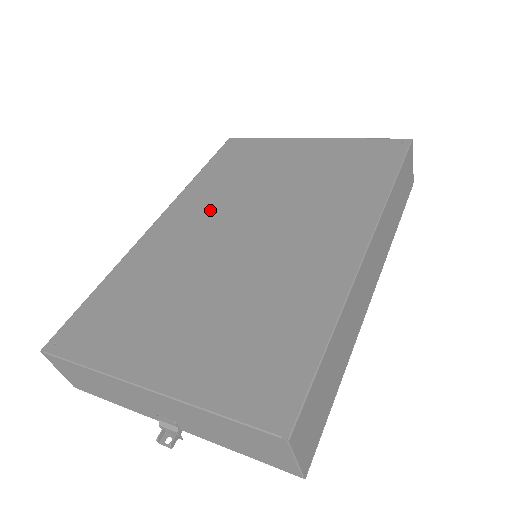
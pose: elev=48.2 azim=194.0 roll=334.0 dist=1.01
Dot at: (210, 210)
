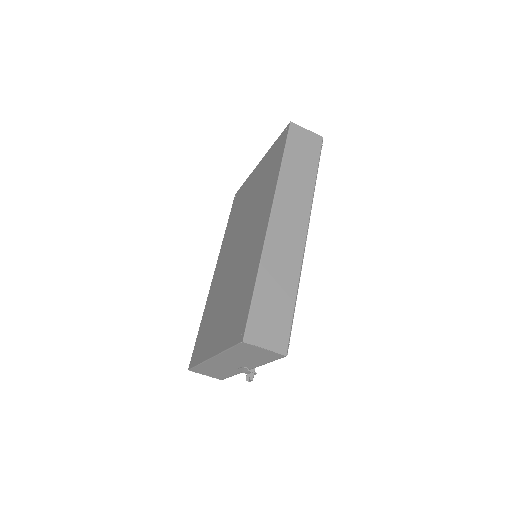
Dot at: (228, 249)
